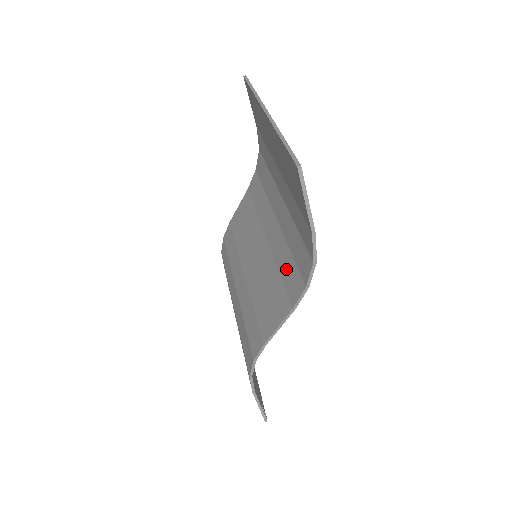
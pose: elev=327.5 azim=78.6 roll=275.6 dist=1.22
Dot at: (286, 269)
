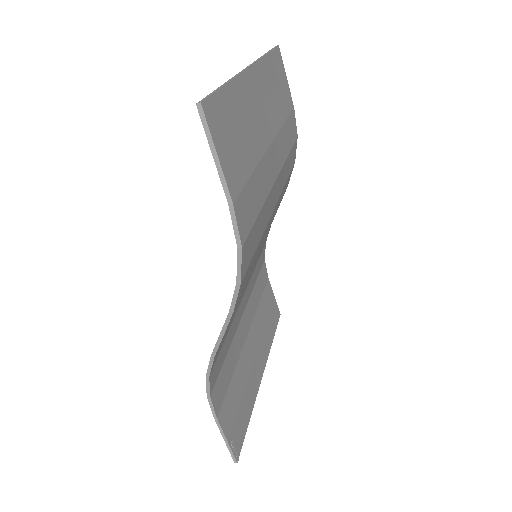
Dot at: occluded
